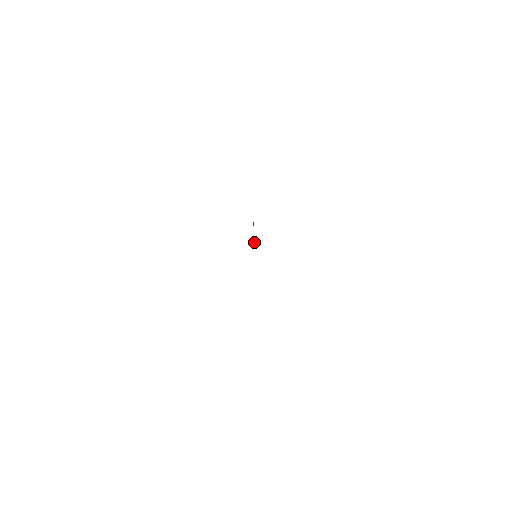
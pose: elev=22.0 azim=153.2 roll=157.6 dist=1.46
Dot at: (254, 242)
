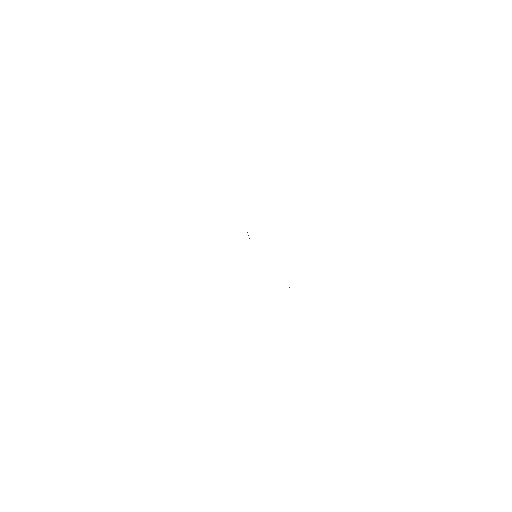
Dot at: occluded
